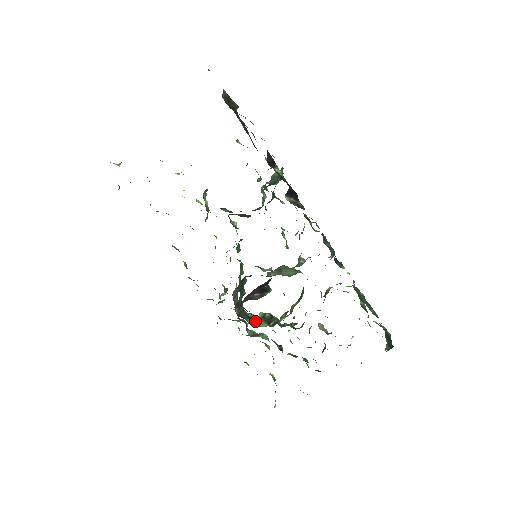
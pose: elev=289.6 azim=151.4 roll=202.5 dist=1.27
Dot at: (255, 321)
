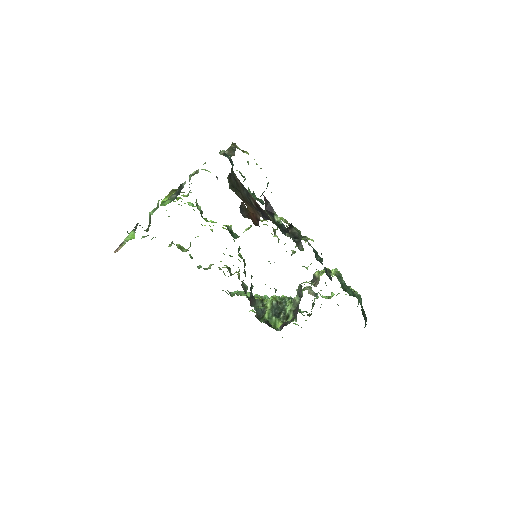
Dot at: (272, 323)
